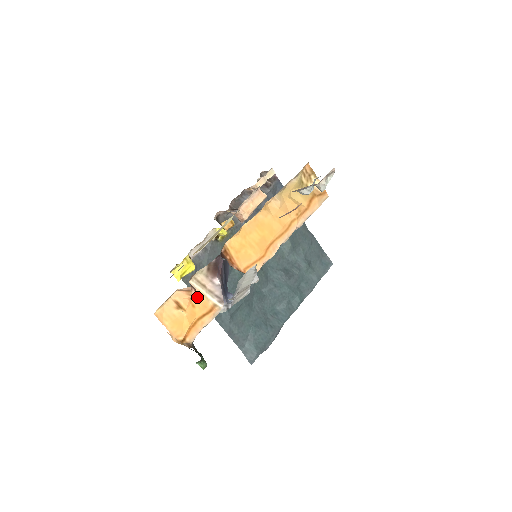
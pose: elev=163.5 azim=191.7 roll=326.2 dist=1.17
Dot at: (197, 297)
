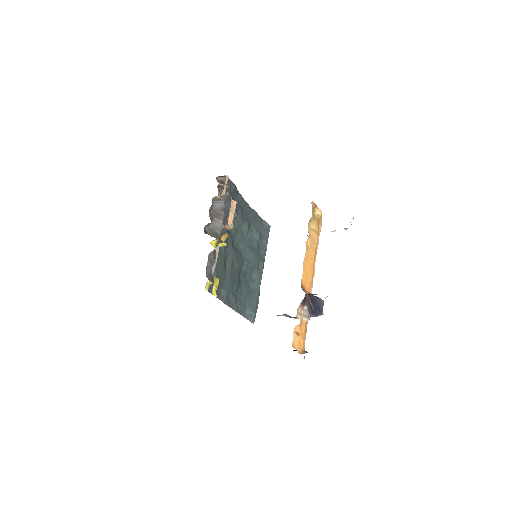
Dot at: (300, 323)
